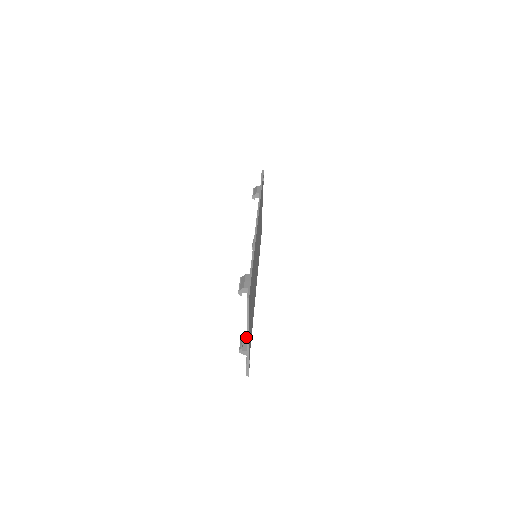
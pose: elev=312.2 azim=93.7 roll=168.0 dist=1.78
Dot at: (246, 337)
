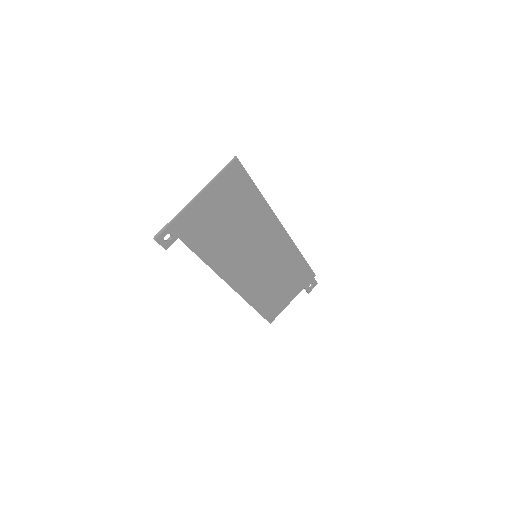
Dot at: occluded
